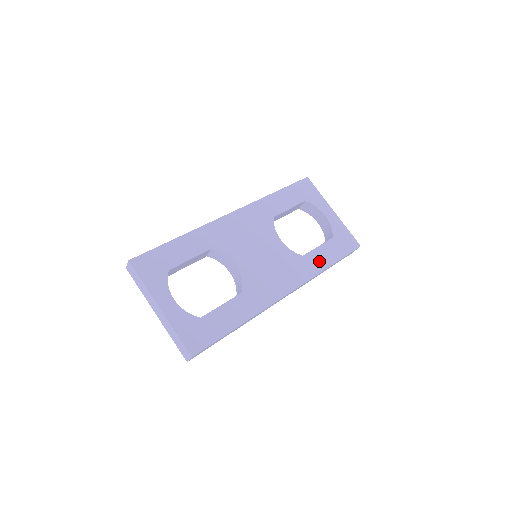
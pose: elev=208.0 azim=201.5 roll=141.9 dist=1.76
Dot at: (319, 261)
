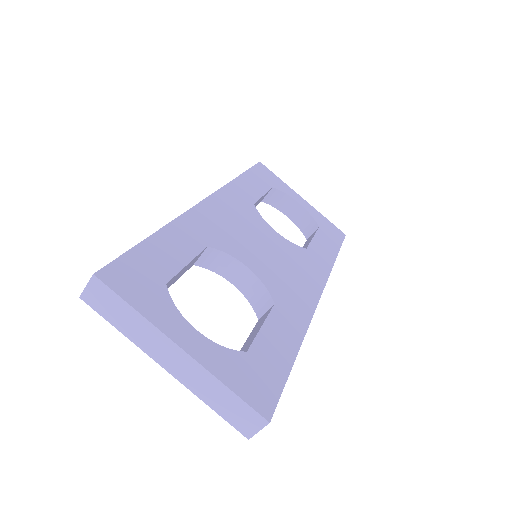
Dot at: (324, 254)
